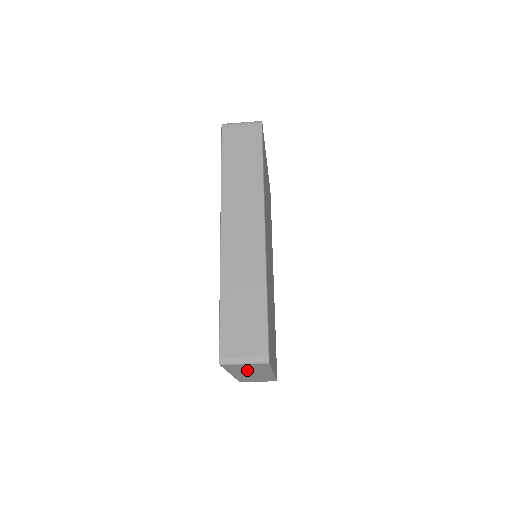
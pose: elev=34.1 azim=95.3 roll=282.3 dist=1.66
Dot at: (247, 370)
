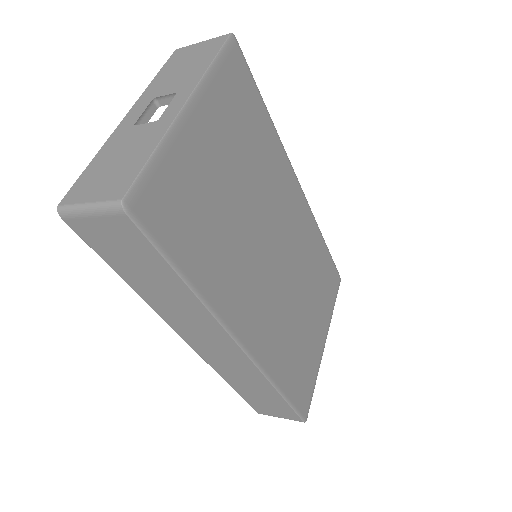
Dot at: occluded
